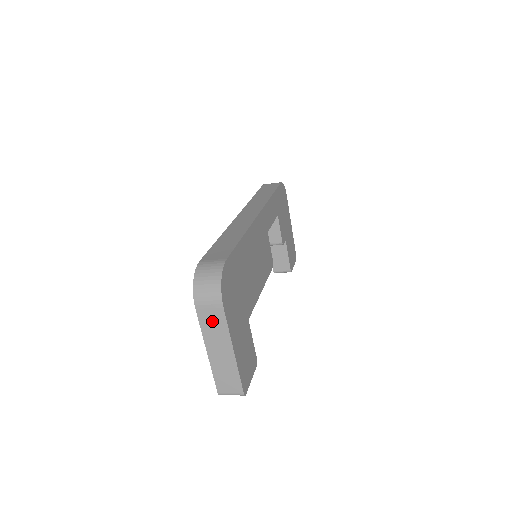
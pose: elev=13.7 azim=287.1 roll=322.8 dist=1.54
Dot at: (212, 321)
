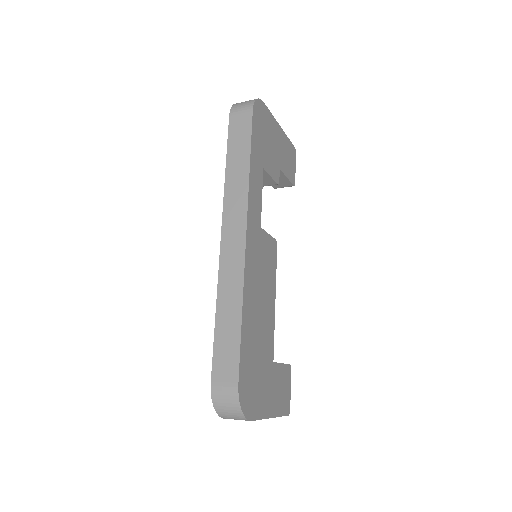
Dot at: occluded
